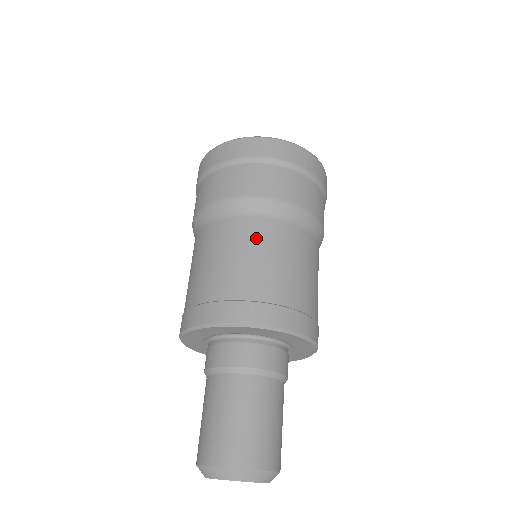
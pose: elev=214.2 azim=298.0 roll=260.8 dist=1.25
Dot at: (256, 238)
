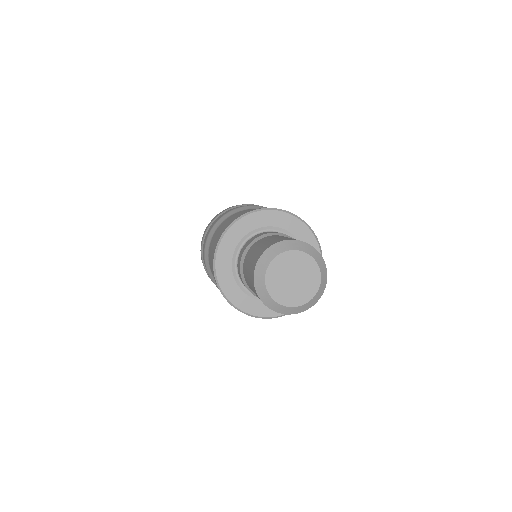
Dot at: occluded
